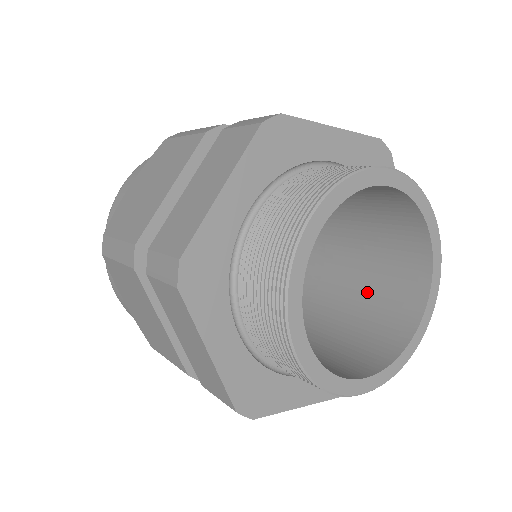
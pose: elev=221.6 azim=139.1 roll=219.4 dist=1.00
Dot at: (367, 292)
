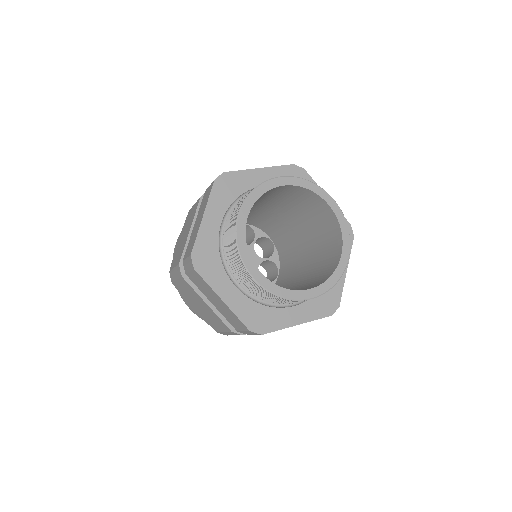
Dot at: (320, 252)
